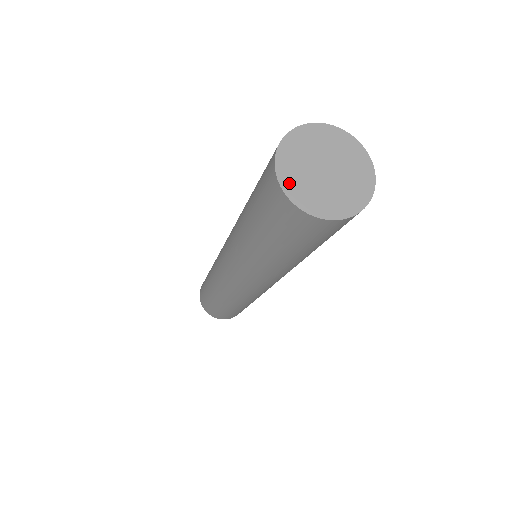
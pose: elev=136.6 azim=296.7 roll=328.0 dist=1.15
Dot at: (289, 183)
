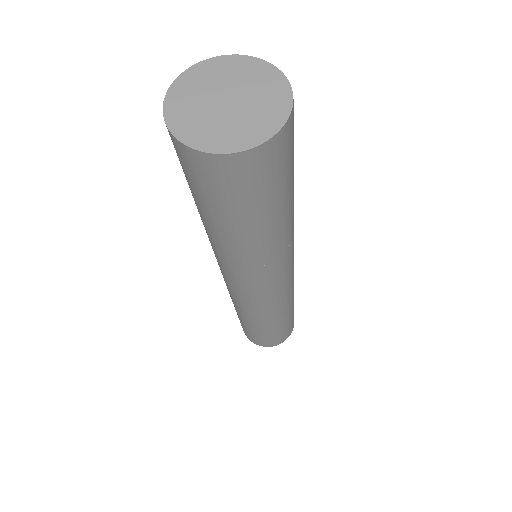
Dot at: (182, 128)
